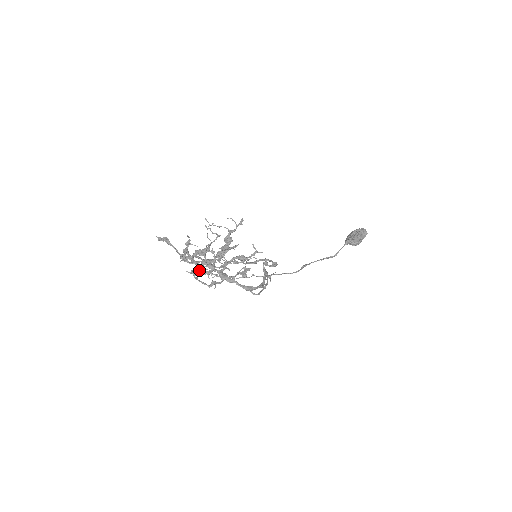
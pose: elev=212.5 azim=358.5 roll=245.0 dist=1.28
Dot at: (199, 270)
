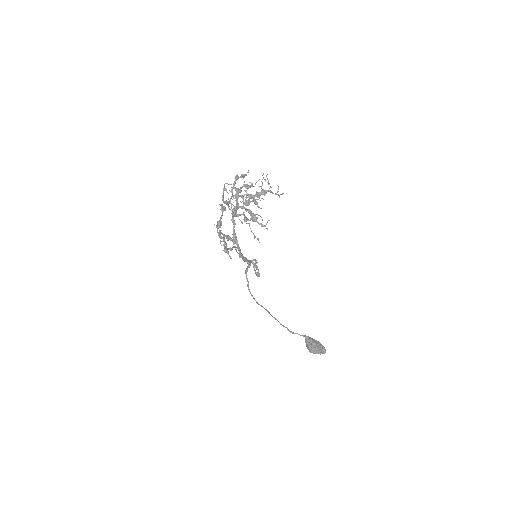
Dot at: occluded
